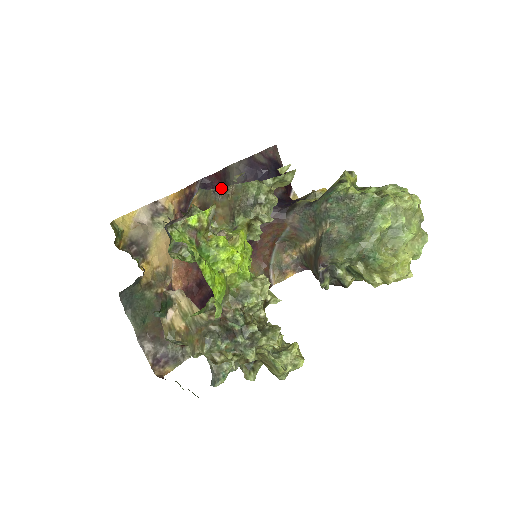
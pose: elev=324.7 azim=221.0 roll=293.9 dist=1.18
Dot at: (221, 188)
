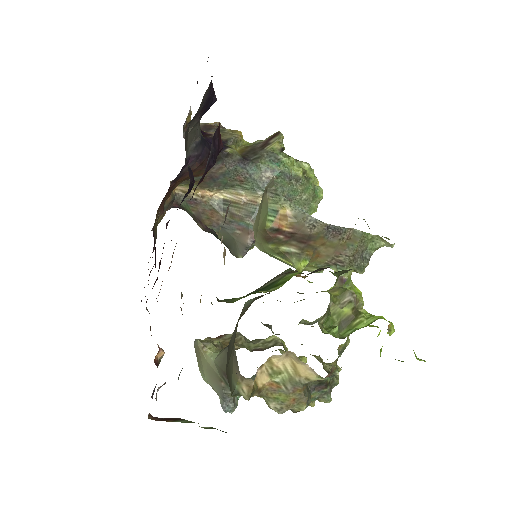
Dot at: (338, 227)
